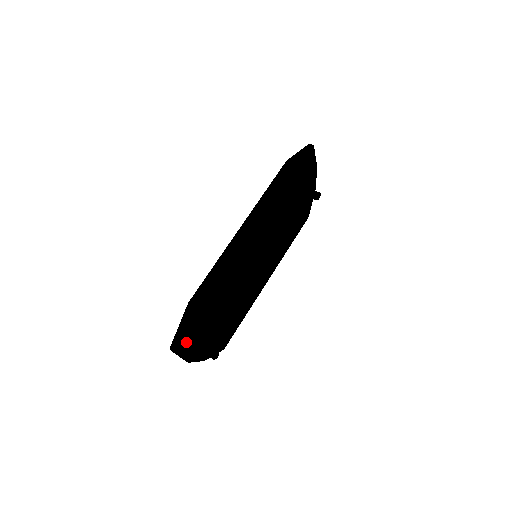
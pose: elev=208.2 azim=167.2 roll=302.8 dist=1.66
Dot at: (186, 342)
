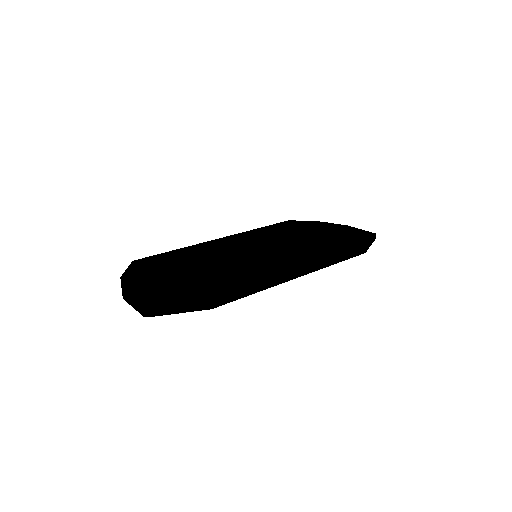
Dot at: occluded
